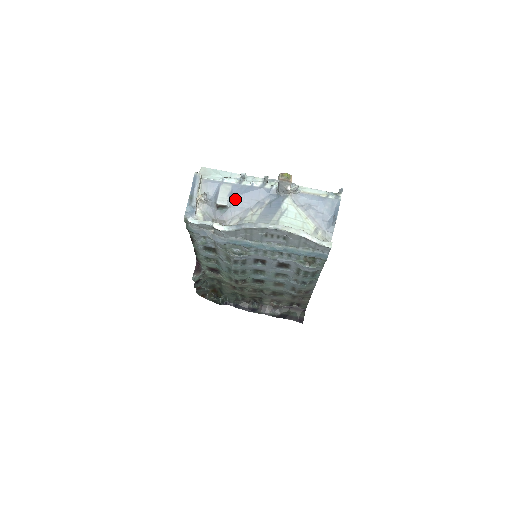
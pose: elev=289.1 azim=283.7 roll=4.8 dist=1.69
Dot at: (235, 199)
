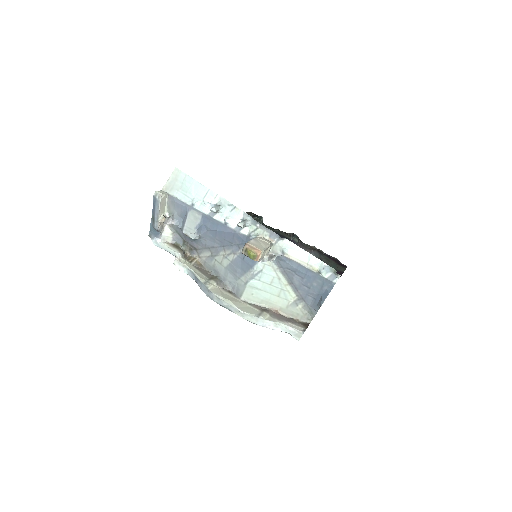
Dot at: (205, 232)
